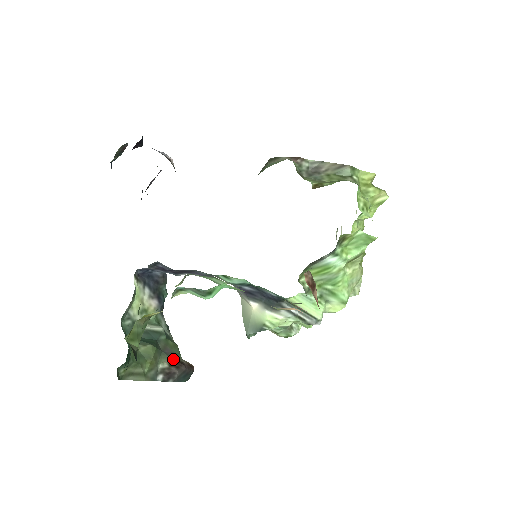
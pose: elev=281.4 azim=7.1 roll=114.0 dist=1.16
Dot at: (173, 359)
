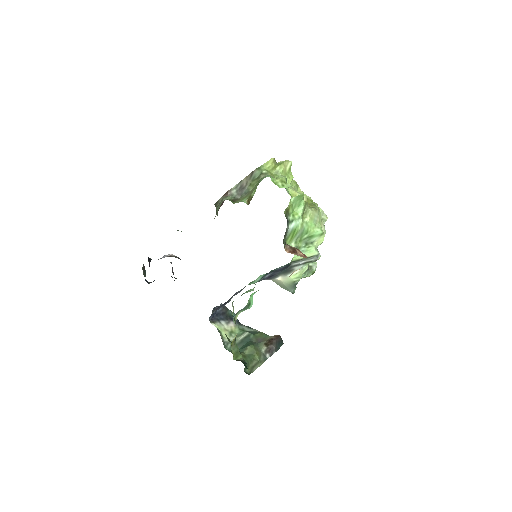
Dot at: (266, 341)
